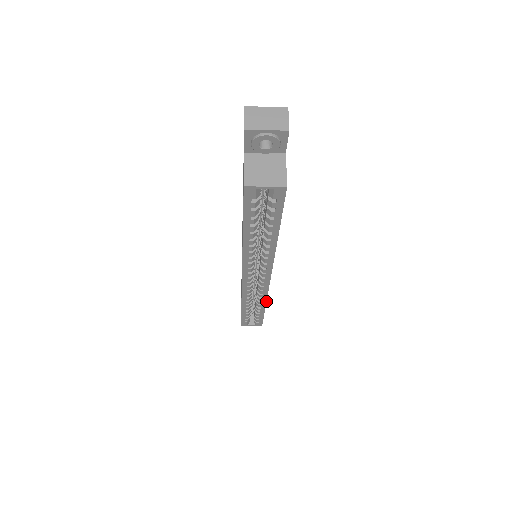
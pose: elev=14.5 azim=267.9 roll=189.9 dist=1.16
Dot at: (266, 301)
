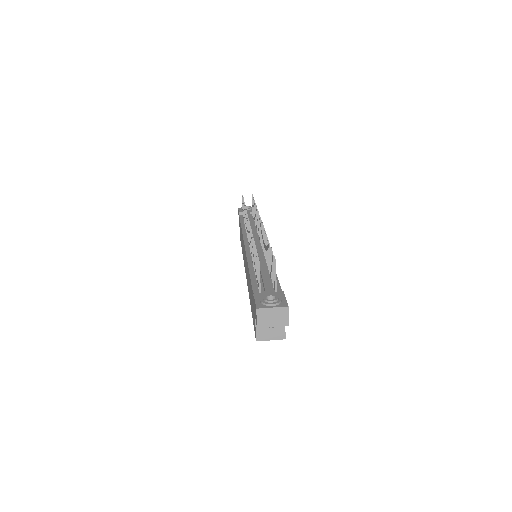
Dot at: occluded
